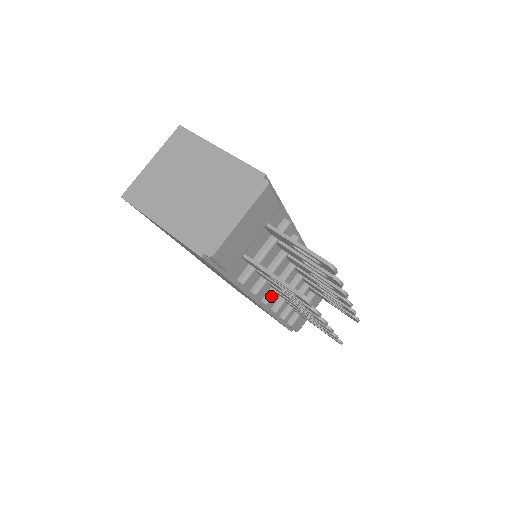
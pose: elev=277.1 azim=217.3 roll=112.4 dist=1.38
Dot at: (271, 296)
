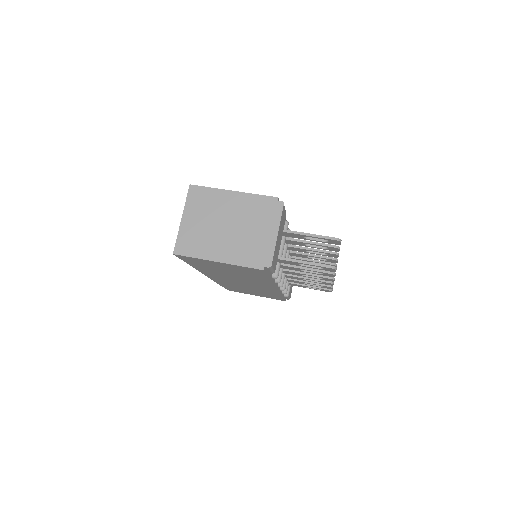
Dot at: (283, 279)
